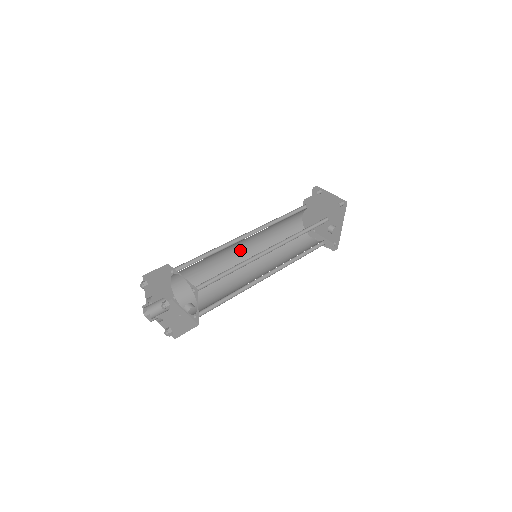
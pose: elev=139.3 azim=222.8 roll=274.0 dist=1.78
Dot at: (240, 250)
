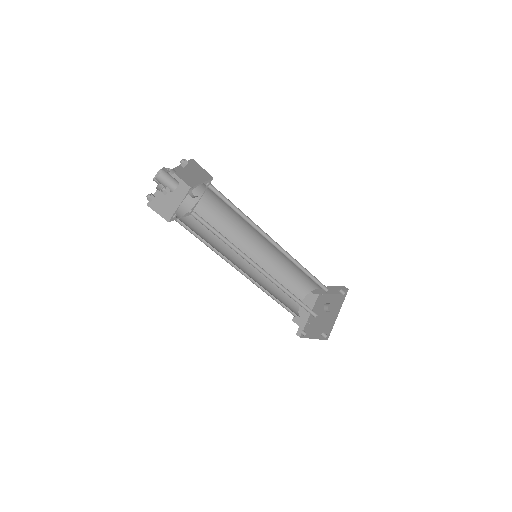
Dot at: (241, 258)
